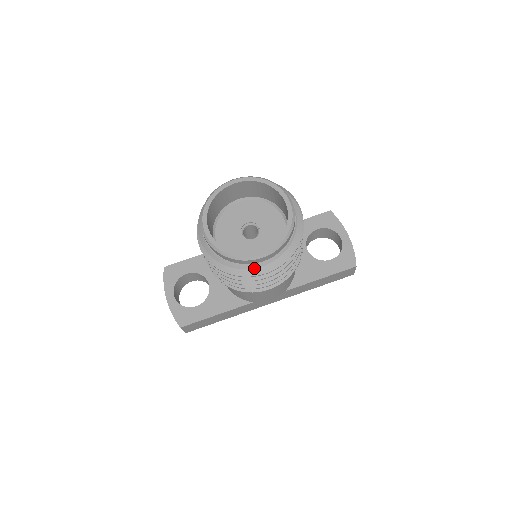
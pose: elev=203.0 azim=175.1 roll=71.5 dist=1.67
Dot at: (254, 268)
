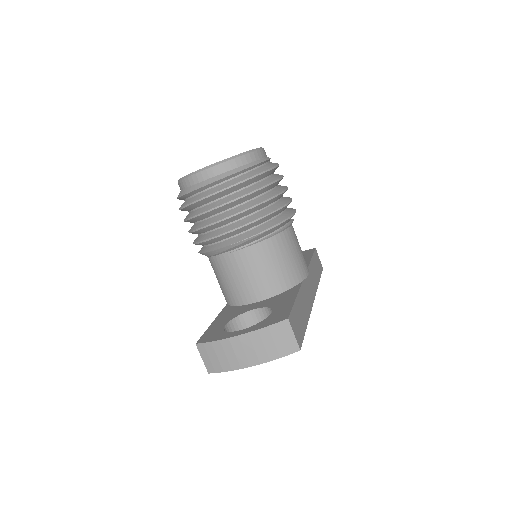
Dot at: (267, 165)
